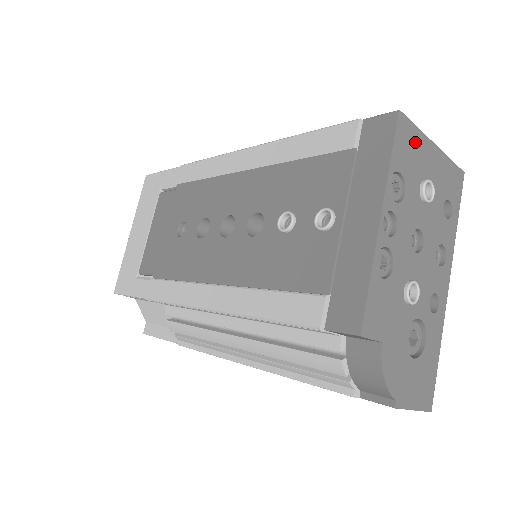
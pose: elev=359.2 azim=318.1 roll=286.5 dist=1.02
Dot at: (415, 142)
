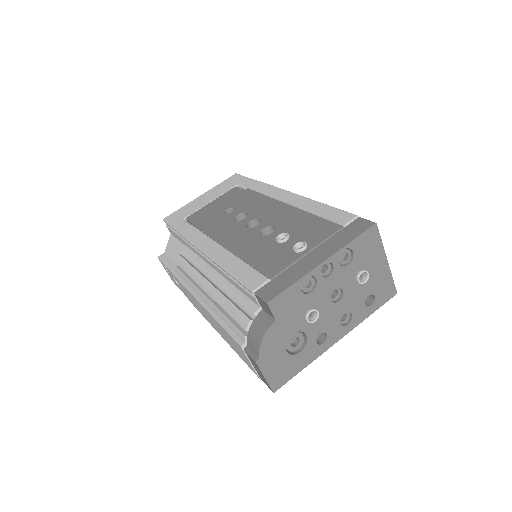
Dot at: (375, 247)
